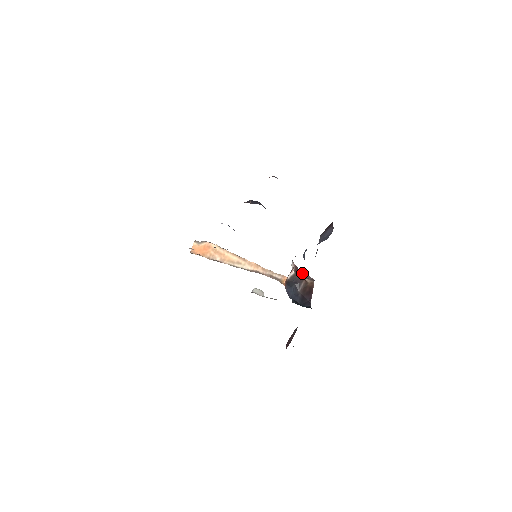
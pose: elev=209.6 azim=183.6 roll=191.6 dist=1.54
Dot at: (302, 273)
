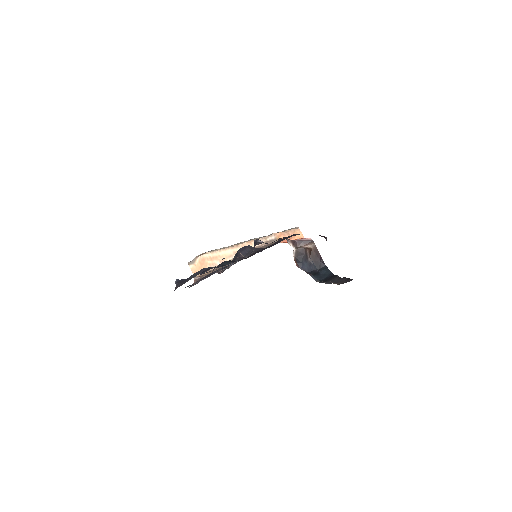
Dot at: (300, 243)
